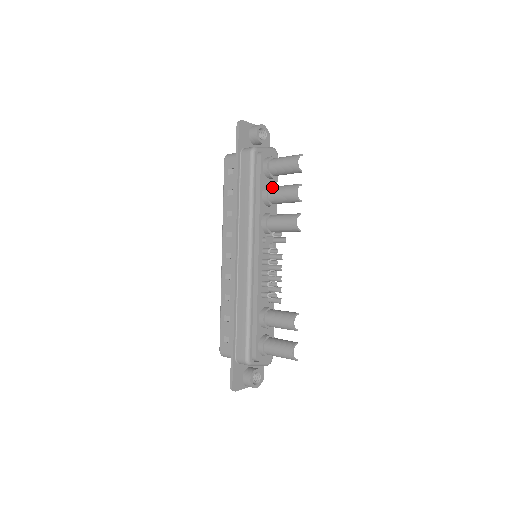
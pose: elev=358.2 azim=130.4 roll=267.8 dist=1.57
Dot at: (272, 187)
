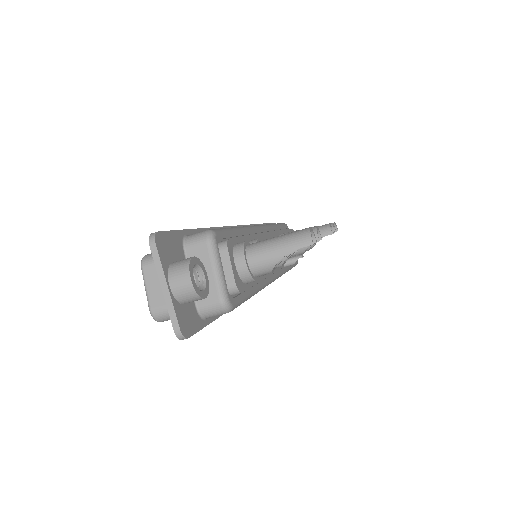
Dot at: occluded
